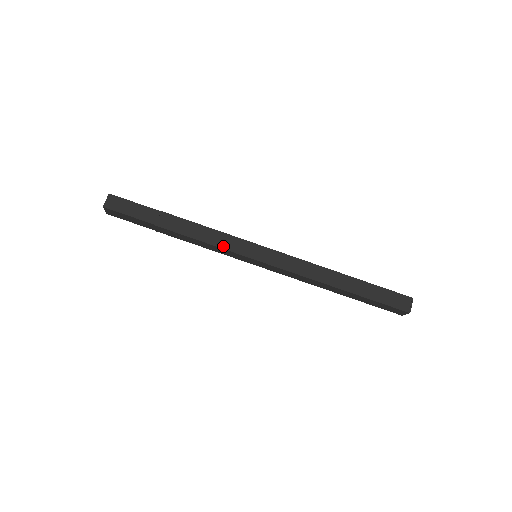
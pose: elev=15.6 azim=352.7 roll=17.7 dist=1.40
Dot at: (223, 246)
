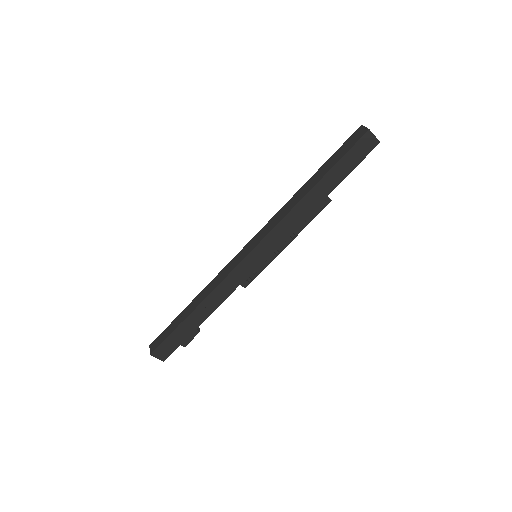
Dot at: (226, 275)
